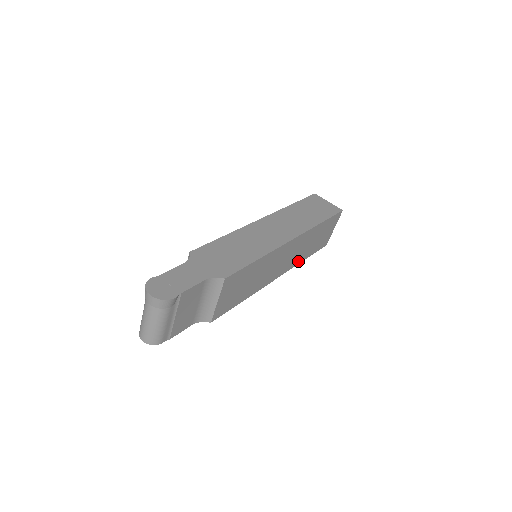
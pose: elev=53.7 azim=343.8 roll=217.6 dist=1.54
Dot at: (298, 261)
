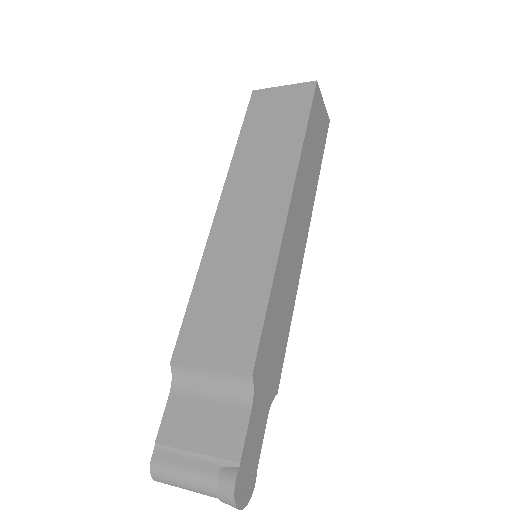
Dot at: occluded
